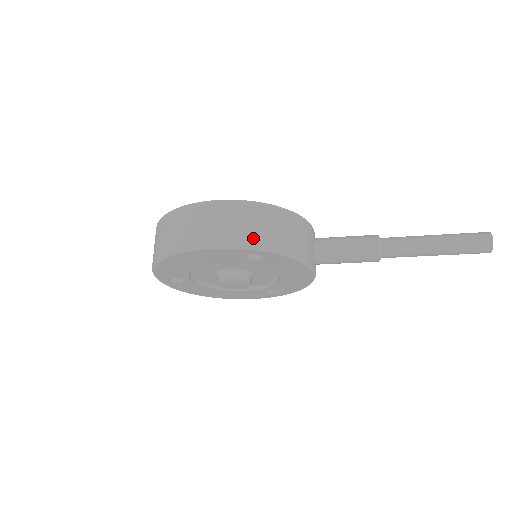
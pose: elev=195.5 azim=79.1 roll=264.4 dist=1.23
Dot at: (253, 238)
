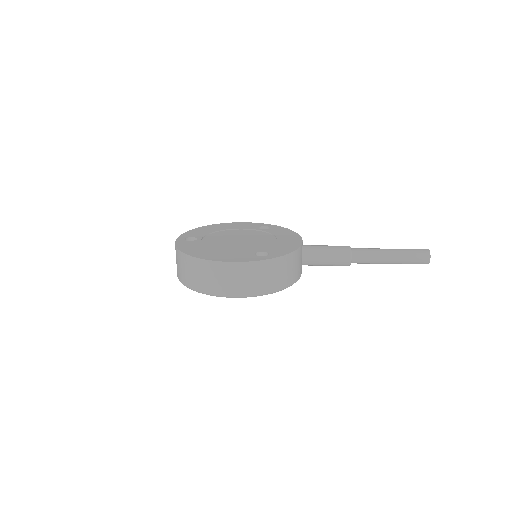
Dot at: (263, 288)
